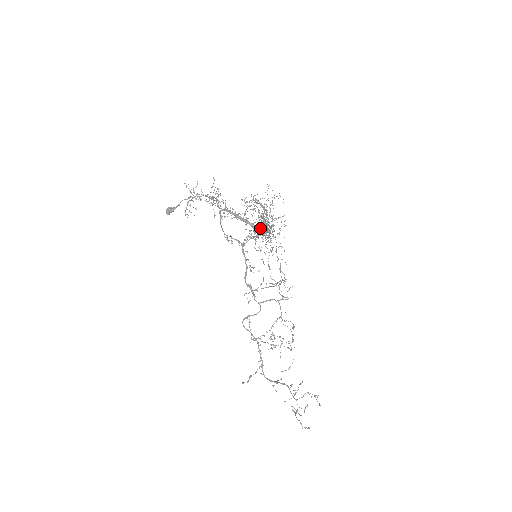
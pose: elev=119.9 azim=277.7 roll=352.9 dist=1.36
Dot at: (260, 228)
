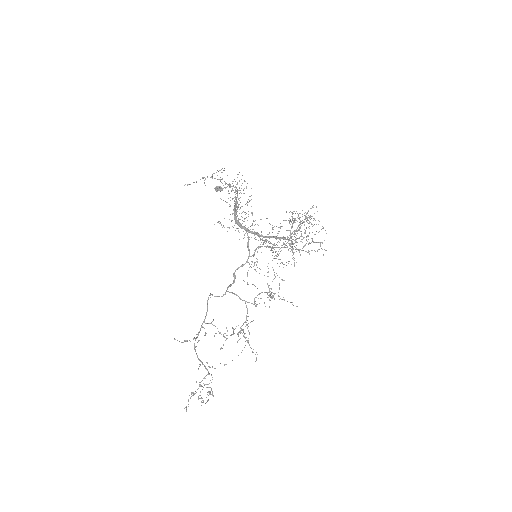
Dot at: occluded
